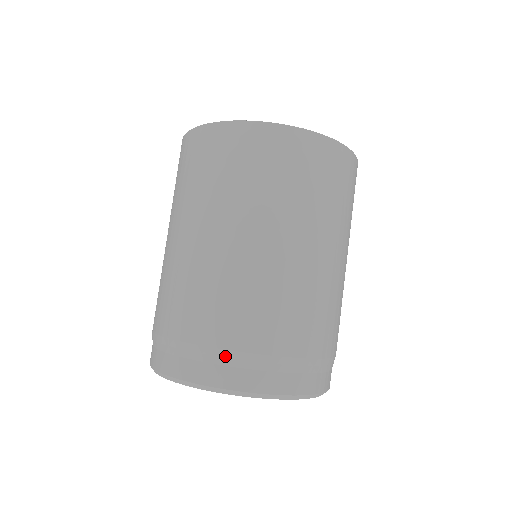
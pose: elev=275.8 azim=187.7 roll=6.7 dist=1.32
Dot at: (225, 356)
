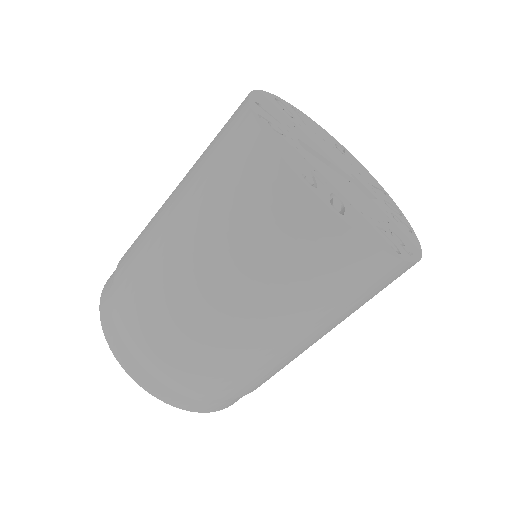
Dot at: (232, 399)
